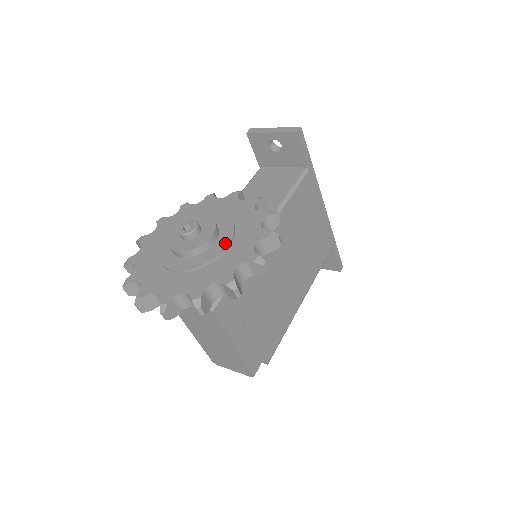
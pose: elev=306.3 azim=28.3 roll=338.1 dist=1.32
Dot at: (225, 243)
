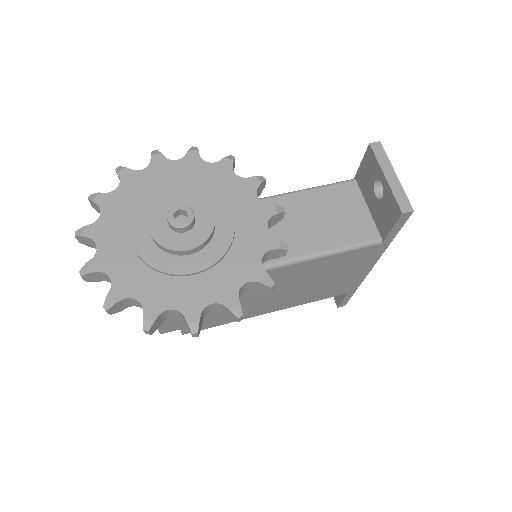
Dot at: (194, 268)
